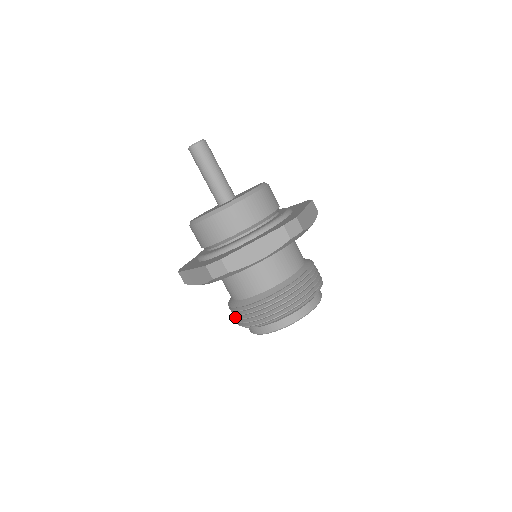
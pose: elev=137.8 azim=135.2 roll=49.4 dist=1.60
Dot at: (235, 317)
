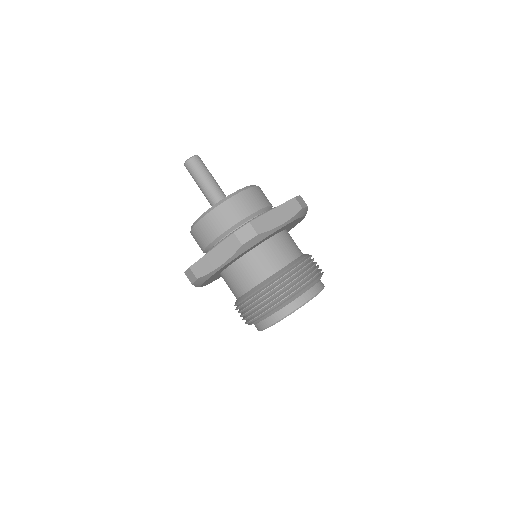
Dot at: occluded
